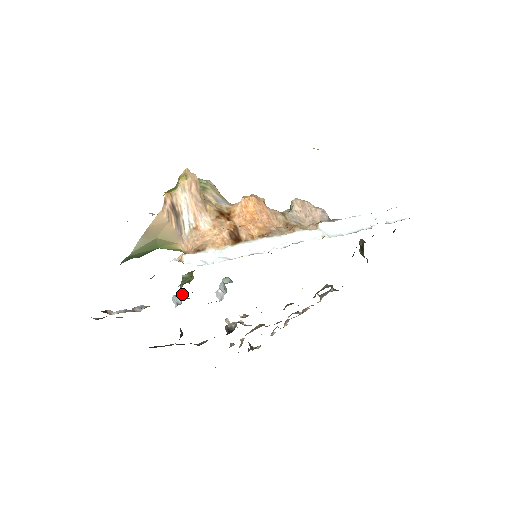
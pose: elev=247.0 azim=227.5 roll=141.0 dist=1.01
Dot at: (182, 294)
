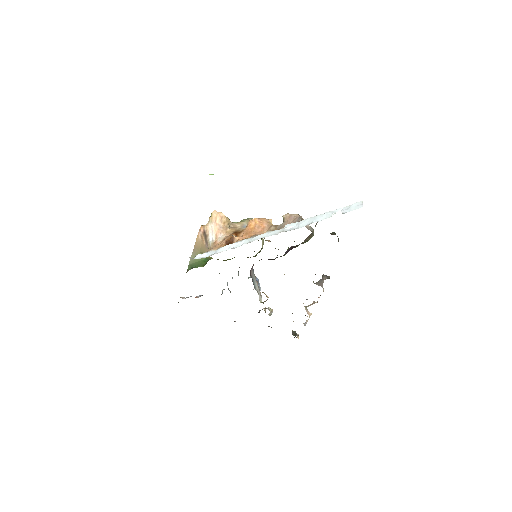
Dot at: occluded
